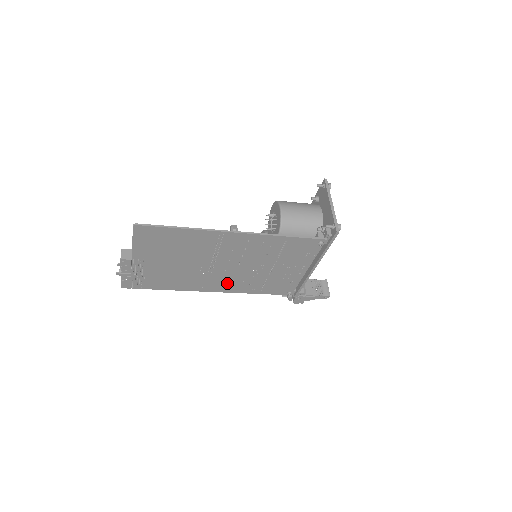
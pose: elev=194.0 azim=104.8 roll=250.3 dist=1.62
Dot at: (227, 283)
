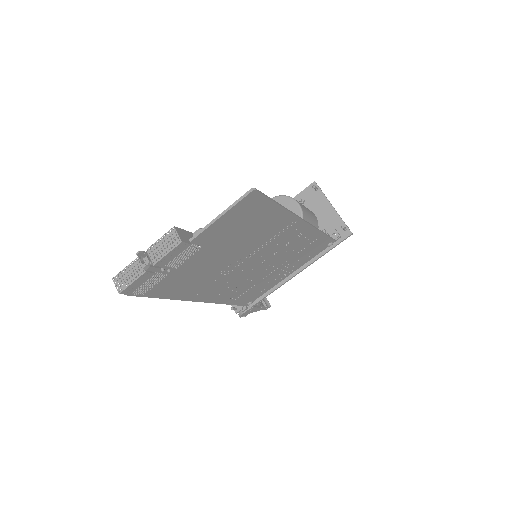
Dot at: (223, 289)
